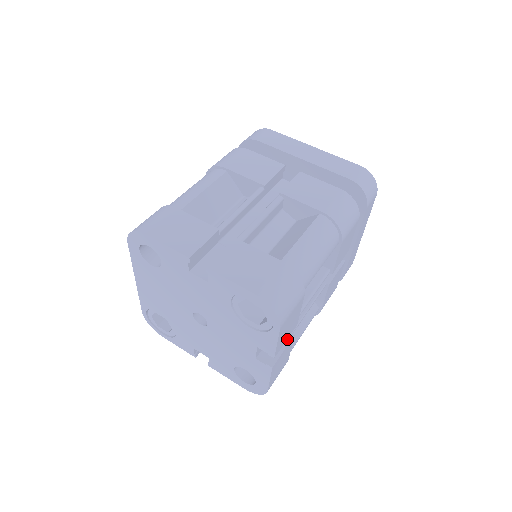
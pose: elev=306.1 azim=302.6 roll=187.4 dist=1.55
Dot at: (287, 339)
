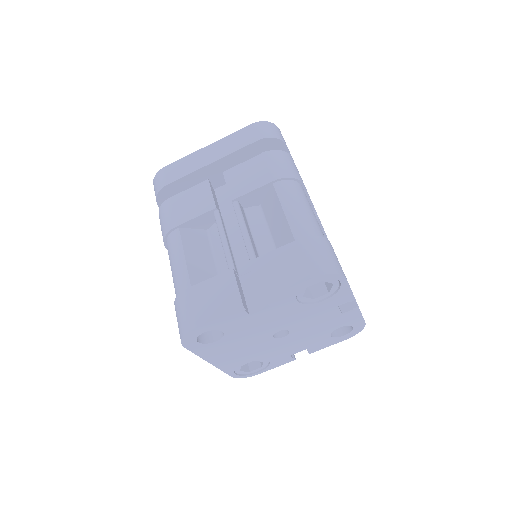
Dot at: occluded
